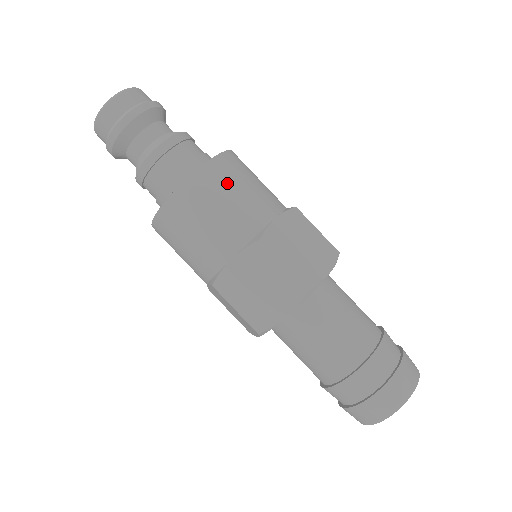
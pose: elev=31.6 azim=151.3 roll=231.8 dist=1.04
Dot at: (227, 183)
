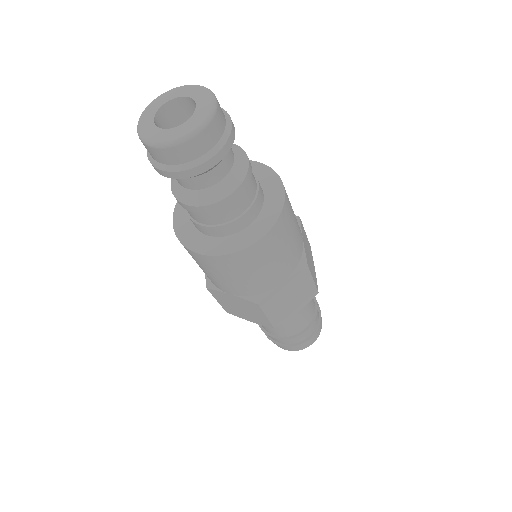
Dot at: (291, 218)
